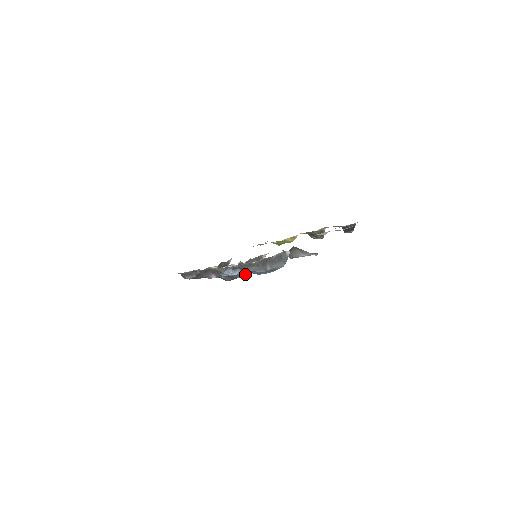
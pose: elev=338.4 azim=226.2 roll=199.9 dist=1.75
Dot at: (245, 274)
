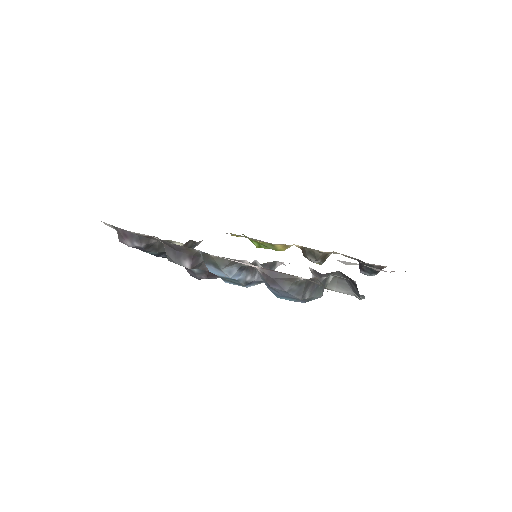
Dot at: (246, 284)
